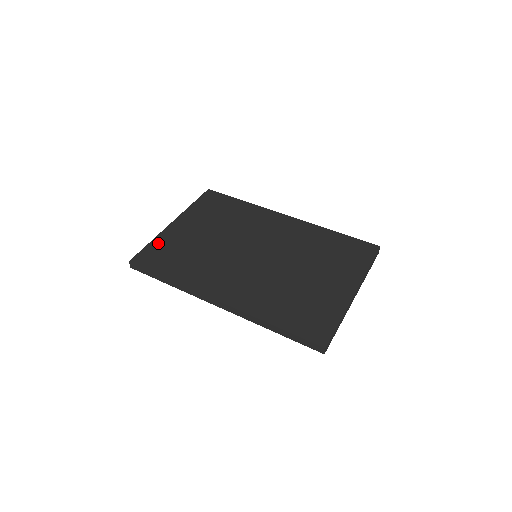
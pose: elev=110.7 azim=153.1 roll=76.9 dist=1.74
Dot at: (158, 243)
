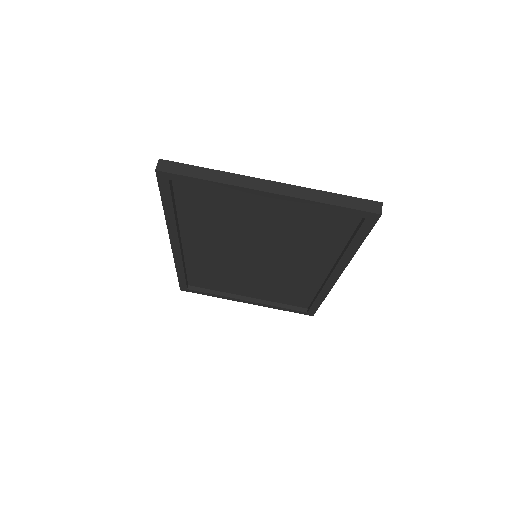
Dot at: occluded
